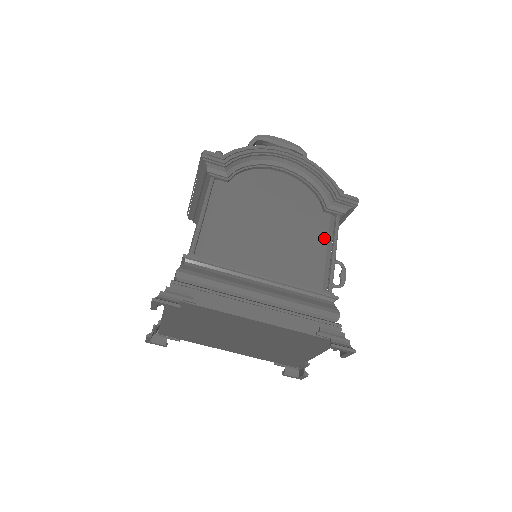
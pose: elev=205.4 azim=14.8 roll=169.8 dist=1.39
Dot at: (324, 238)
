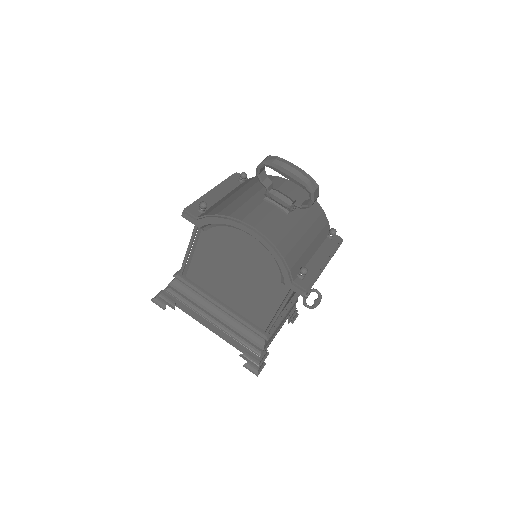
Dot at: (275, 299)
